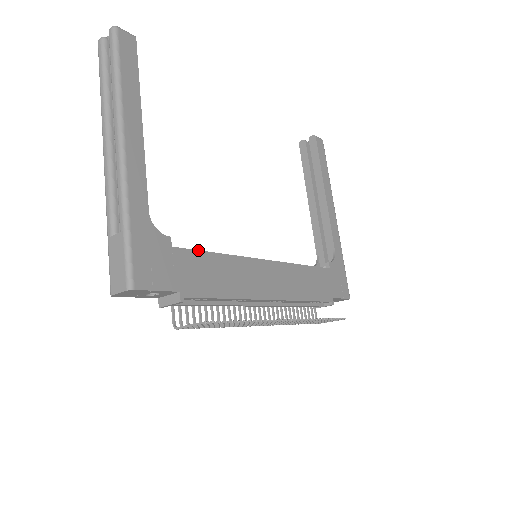
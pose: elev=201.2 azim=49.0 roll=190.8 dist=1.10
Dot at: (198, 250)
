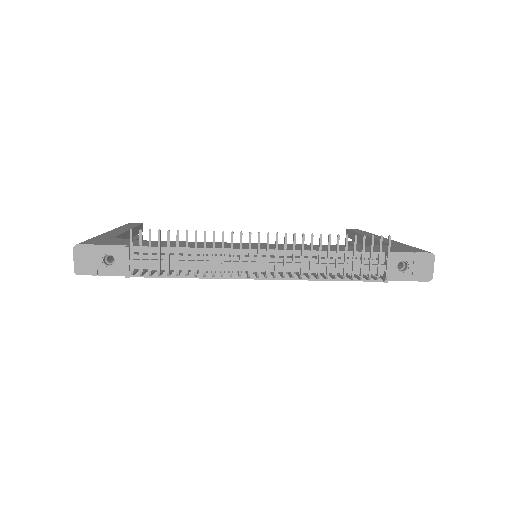
Dot at: occluded
